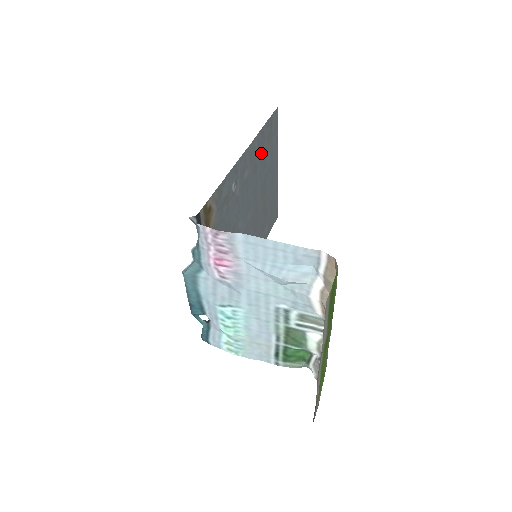
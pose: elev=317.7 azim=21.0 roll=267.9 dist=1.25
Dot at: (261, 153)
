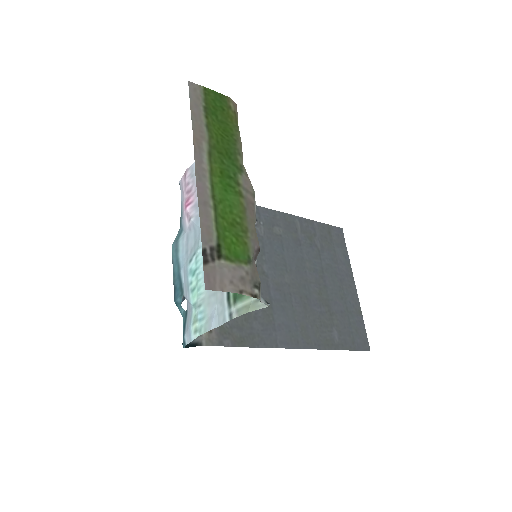
Dot at: (310, 239)
